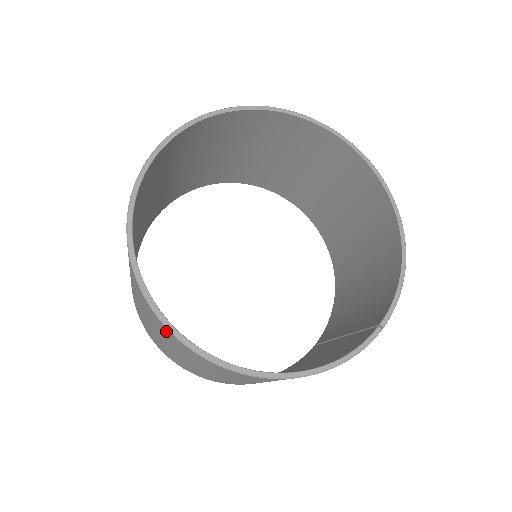
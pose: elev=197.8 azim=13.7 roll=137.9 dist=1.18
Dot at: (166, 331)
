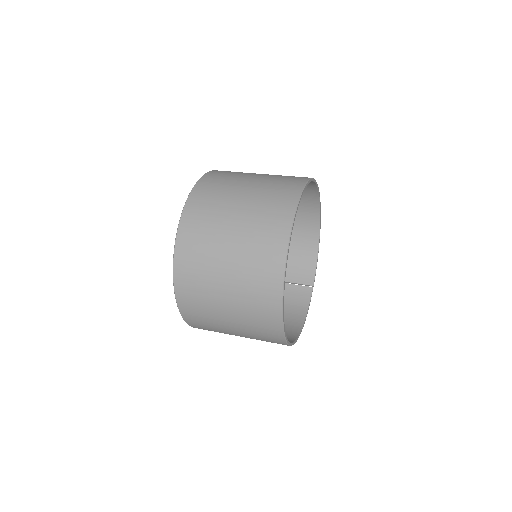
Dot at: (278, 342)
